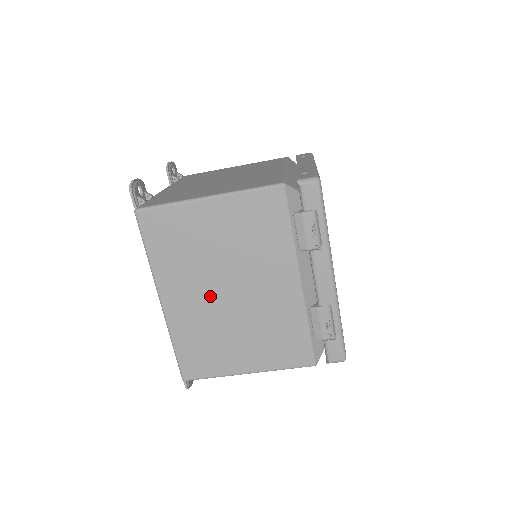
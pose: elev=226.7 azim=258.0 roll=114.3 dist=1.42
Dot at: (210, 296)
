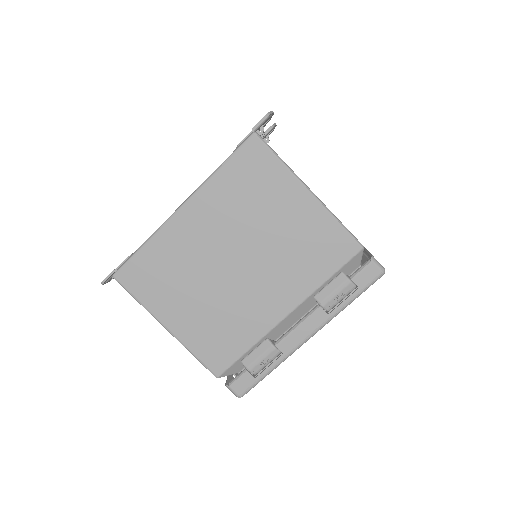
Dot at: (218, 249)
